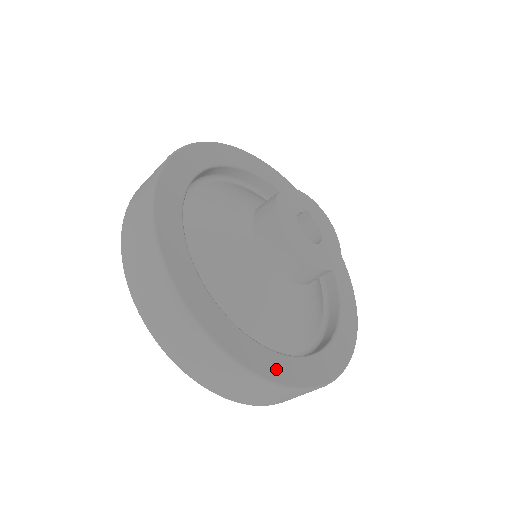
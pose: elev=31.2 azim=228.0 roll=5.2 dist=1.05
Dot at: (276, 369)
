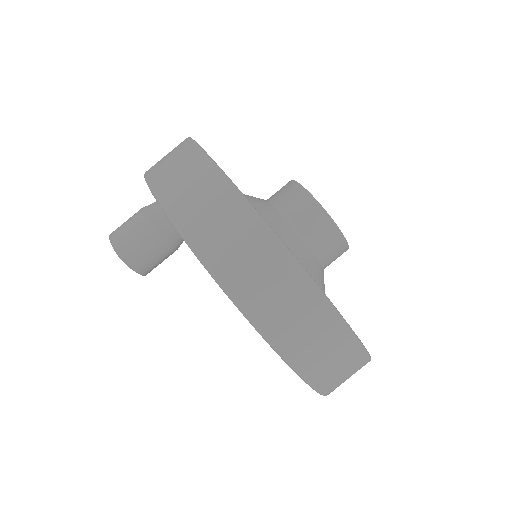
Dot at: occluded
